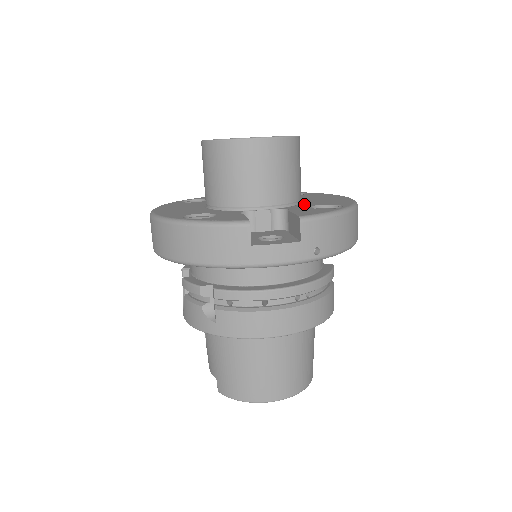
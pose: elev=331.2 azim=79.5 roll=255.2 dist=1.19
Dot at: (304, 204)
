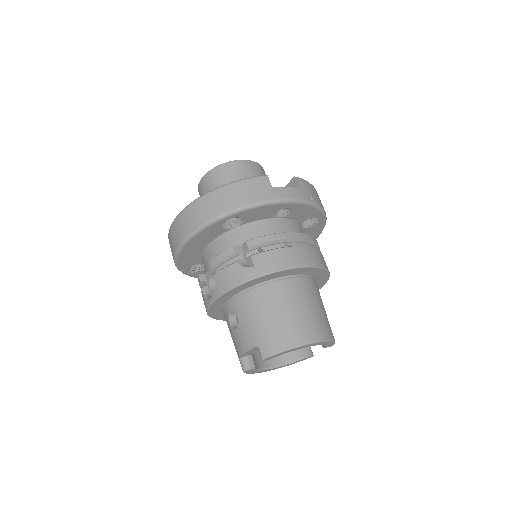
Dot at: occluded
